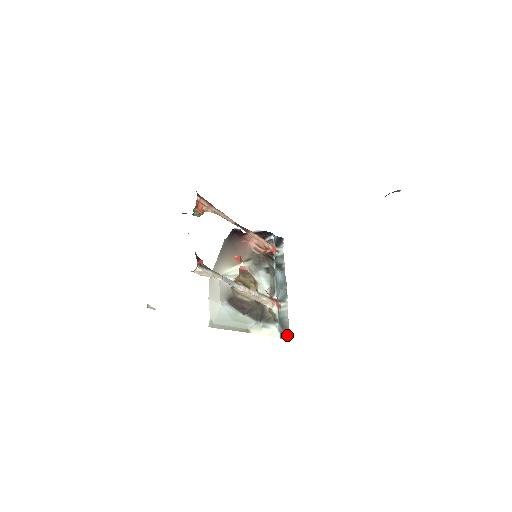
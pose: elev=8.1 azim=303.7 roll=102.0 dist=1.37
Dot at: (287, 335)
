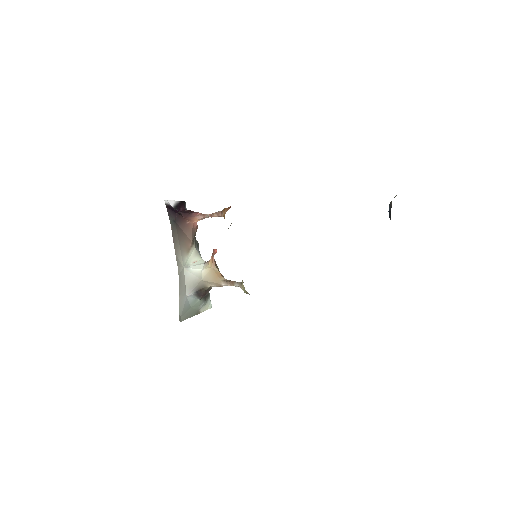
Dot at: occluded
